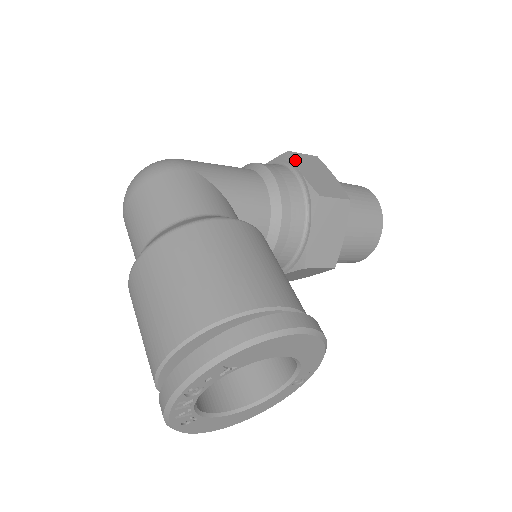
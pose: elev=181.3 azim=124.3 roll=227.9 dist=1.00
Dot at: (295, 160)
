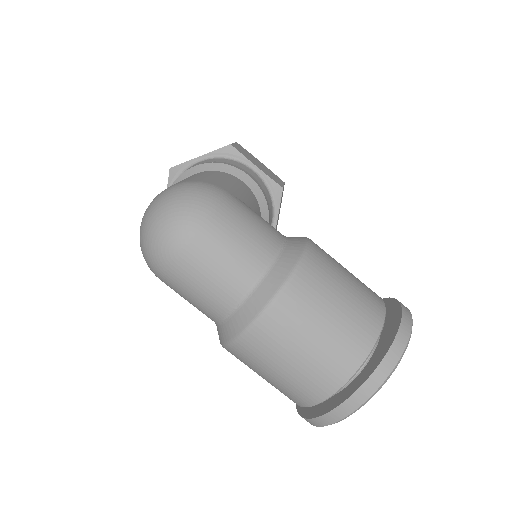
Dot at: (242, 154)
